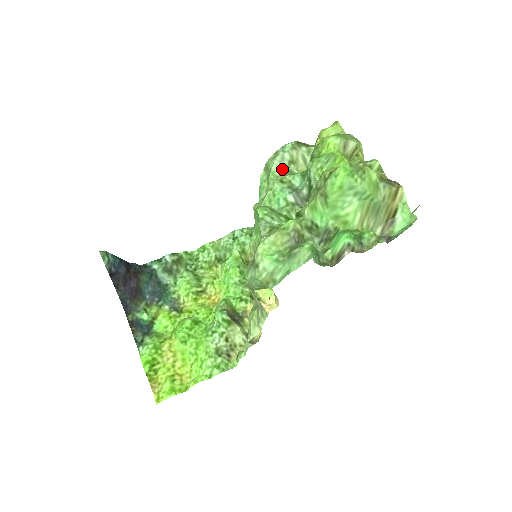
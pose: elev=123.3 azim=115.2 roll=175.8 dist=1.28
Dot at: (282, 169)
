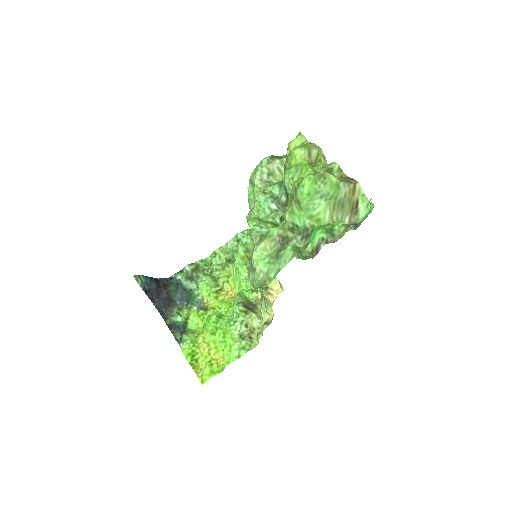
Dot at: (263, 181)
